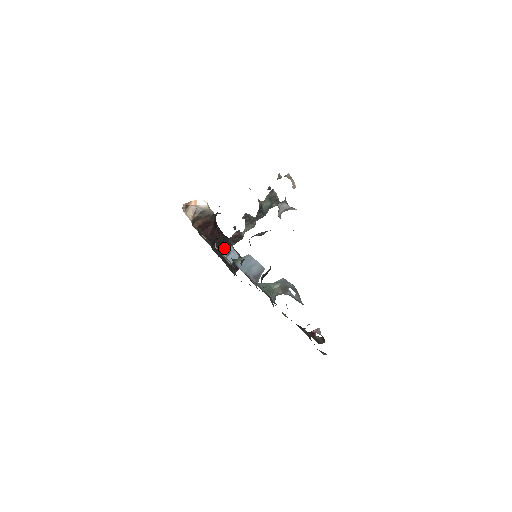
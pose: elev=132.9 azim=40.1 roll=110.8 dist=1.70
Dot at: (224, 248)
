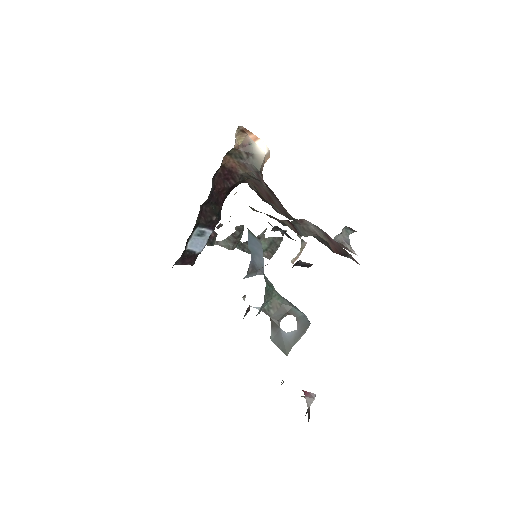
Dot at: (207, 222)
